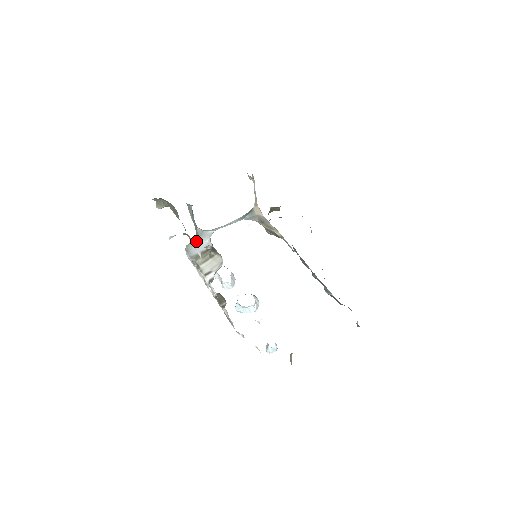
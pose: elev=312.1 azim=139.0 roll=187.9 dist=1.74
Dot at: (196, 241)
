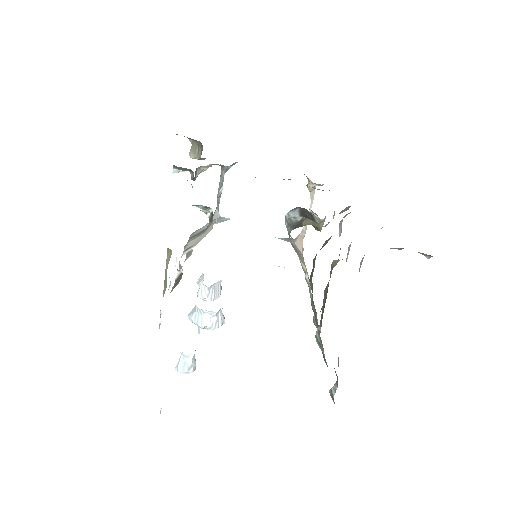
Dot at: (206, 224)
